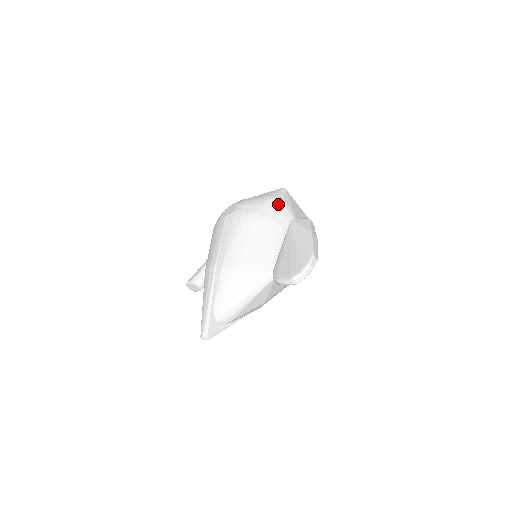
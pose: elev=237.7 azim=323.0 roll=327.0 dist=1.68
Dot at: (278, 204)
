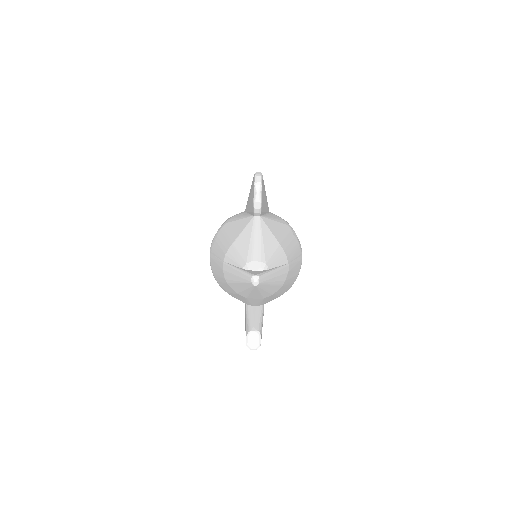
Dot at: occluded
